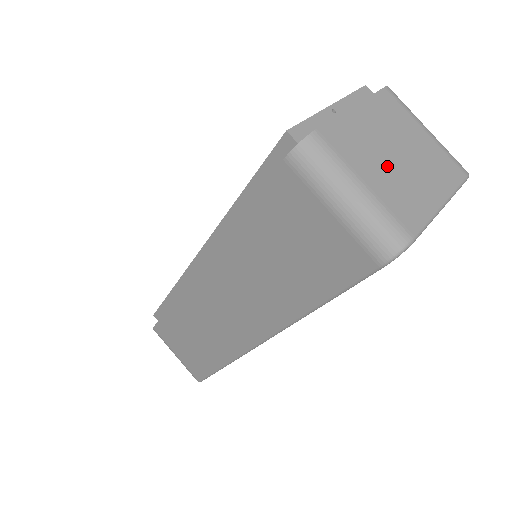
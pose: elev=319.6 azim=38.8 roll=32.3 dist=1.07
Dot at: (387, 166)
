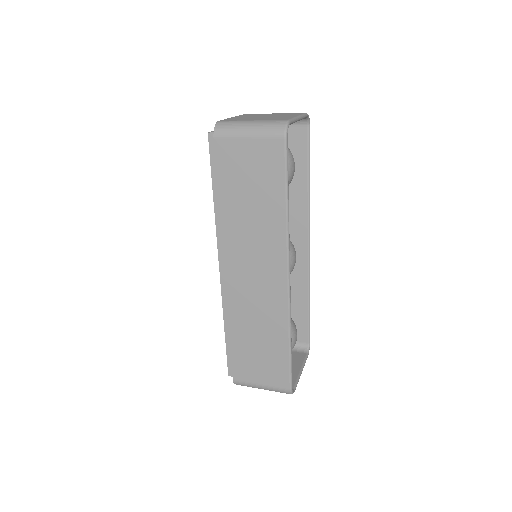
Dot at: (261, 118)
